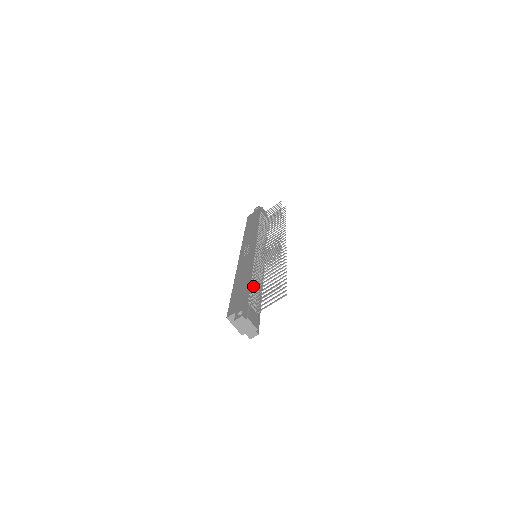
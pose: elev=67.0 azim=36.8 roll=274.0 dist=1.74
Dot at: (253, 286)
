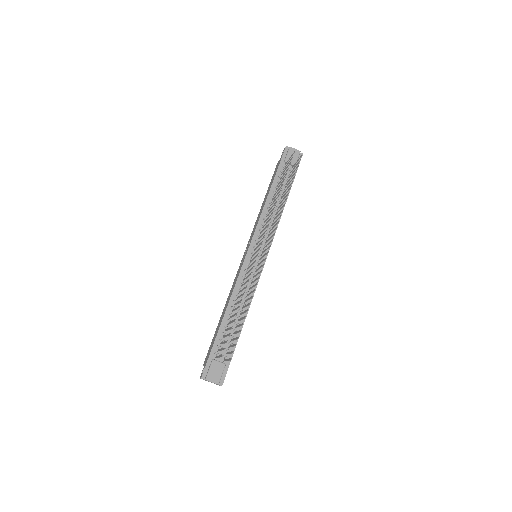
Dot at: (227, 325)
